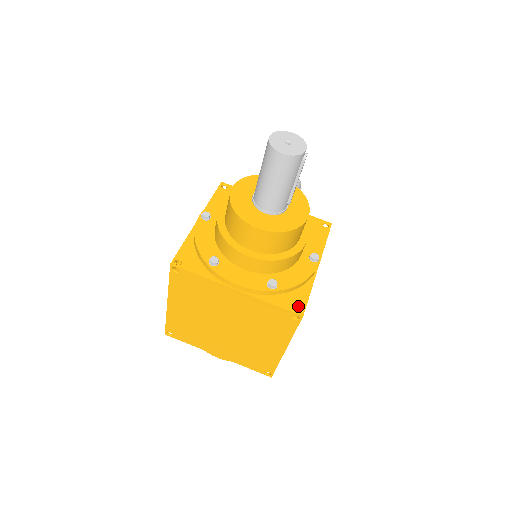
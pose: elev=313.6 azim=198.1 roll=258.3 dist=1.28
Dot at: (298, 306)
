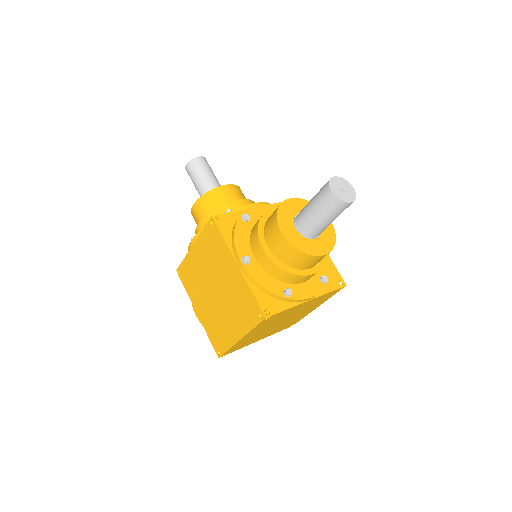
Dot at: (339, 281)
